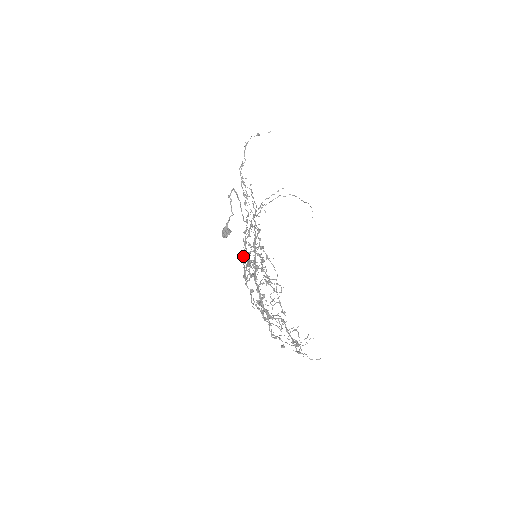
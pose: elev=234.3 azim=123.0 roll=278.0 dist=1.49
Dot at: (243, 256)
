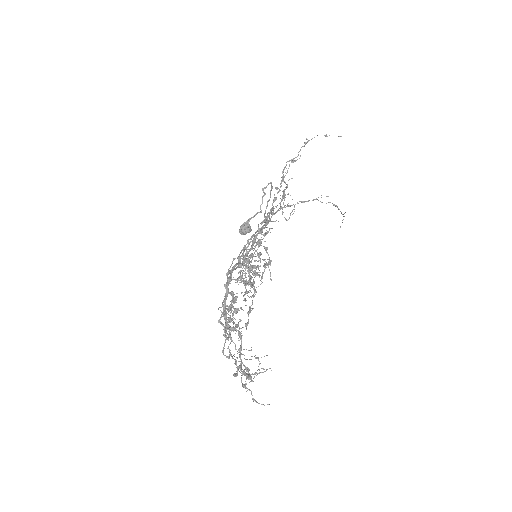
Dot at: (241, 251)
